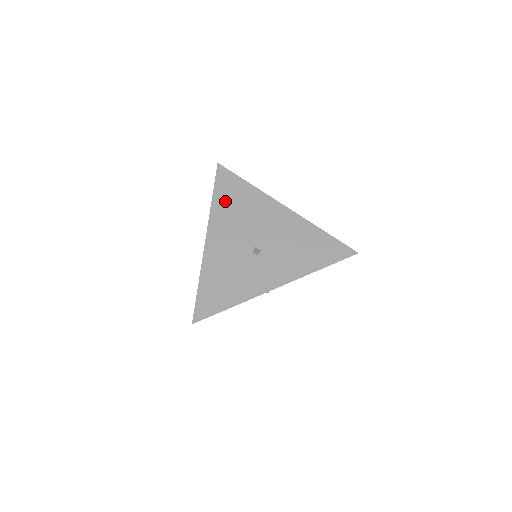
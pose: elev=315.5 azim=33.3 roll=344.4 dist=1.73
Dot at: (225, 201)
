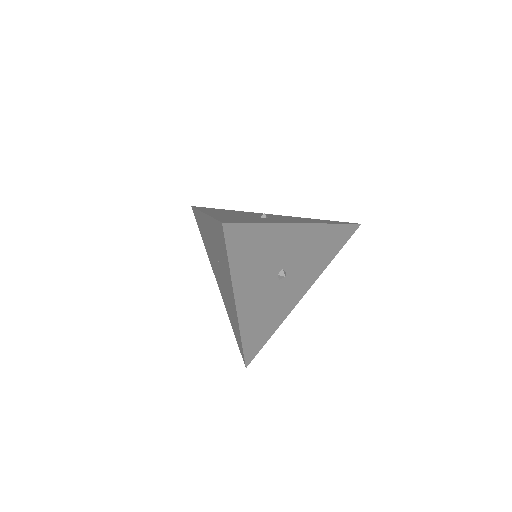
Dot at: occluded
